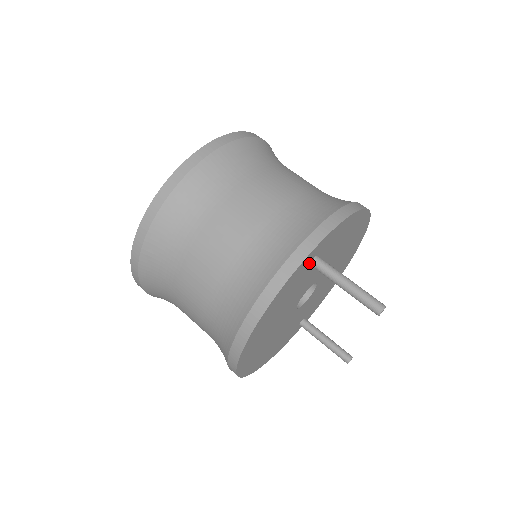
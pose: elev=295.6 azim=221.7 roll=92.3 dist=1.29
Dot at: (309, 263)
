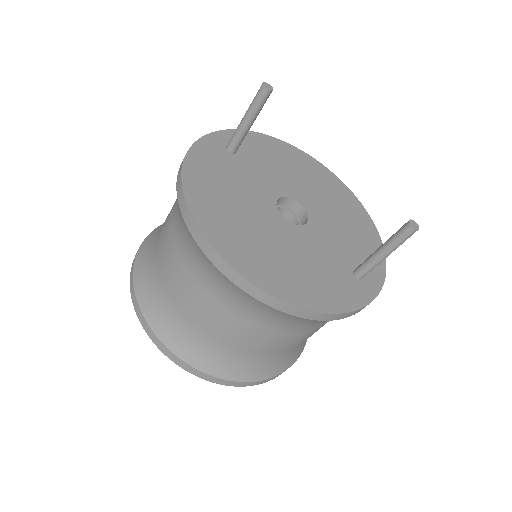
Dot at: (224, 149)
